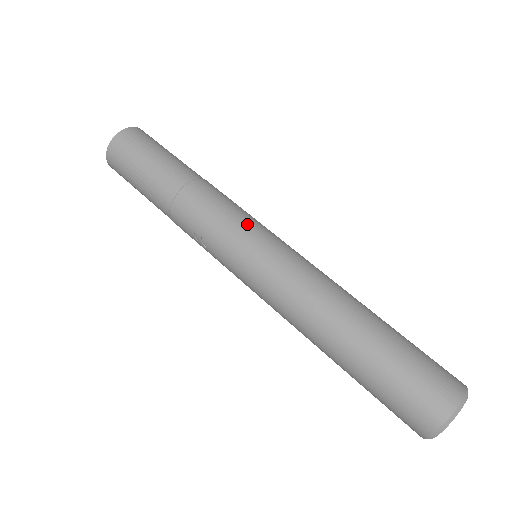
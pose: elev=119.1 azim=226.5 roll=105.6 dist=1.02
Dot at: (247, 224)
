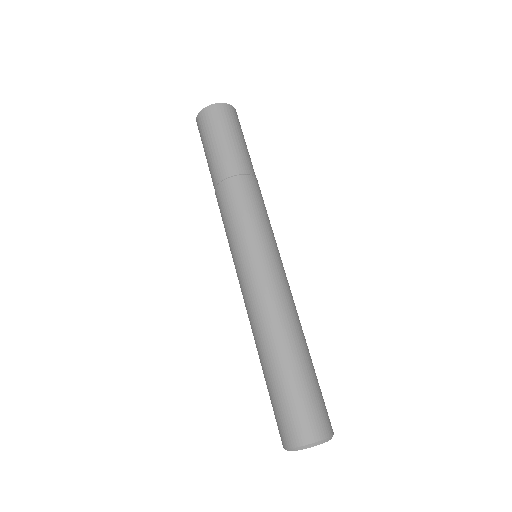
Dot at: (243, 236)
